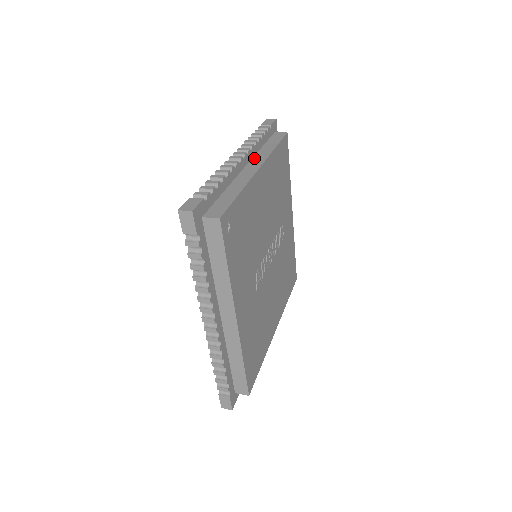
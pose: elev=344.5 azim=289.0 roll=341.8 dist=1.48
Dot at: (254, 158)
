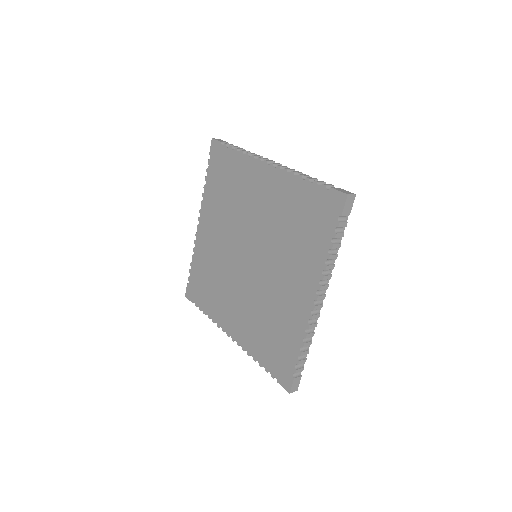
Dot at: occluded
